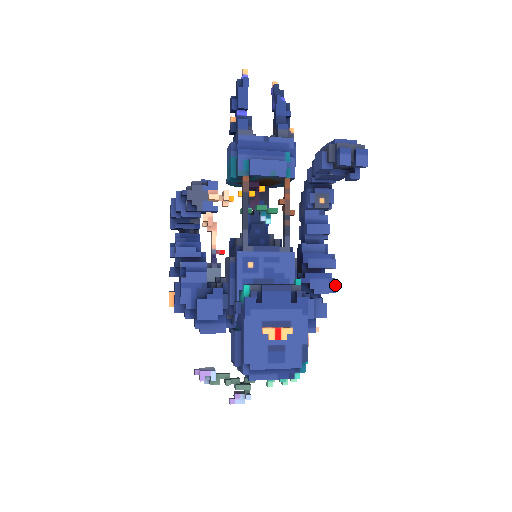
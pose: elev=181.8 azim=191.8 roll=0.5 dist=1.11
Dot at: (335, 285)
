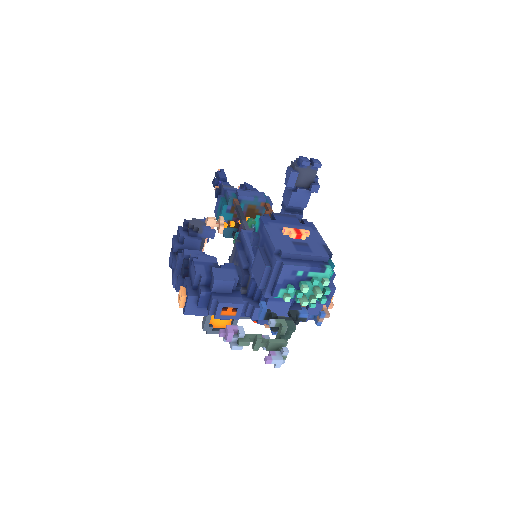
Dot at: occluded
